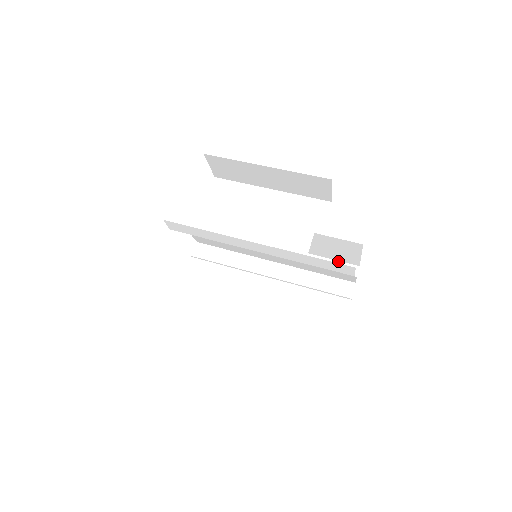
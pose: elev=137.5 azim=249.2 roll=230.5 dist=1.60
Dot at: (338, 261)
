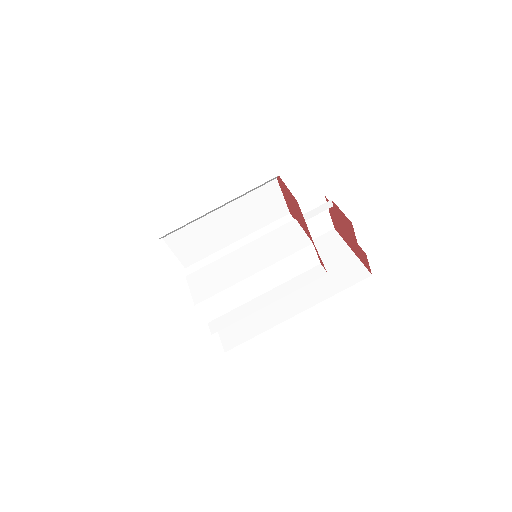
Dot at: (314, 209)
